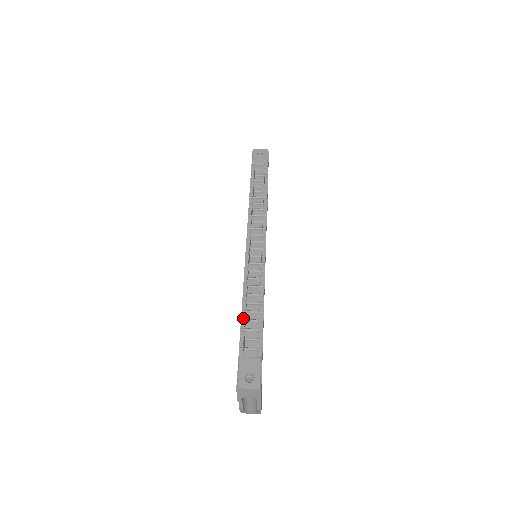
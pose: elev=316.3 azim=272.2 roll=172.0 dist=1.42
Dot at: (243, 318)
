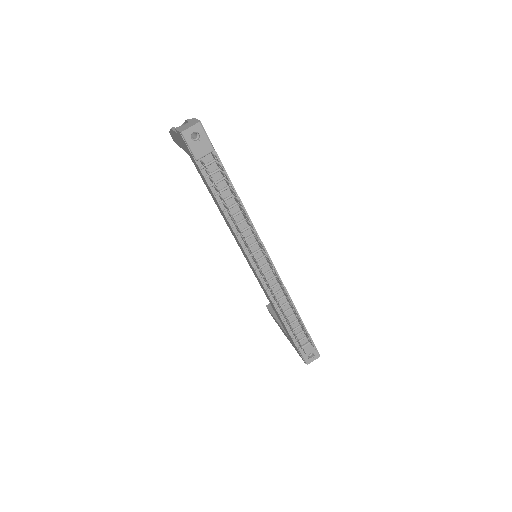
Dot at: (286, 325)
